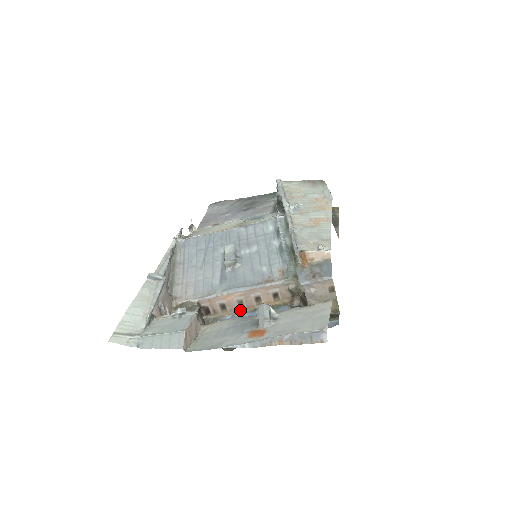
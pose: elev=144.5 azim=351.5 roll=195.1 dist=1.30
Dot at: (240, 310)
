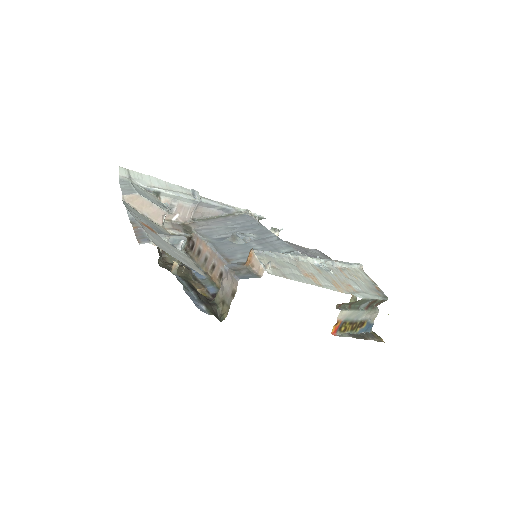
Dot at: (202, 265)
